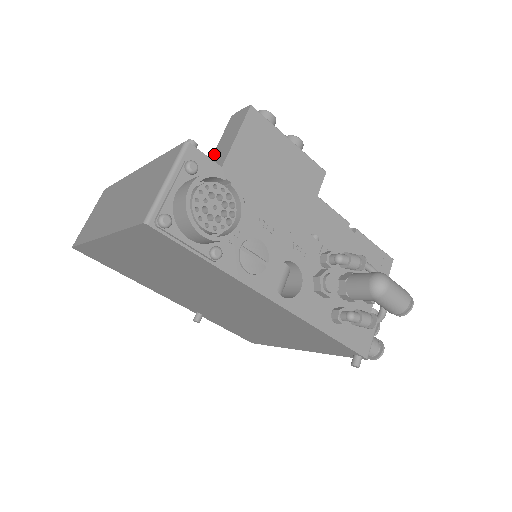
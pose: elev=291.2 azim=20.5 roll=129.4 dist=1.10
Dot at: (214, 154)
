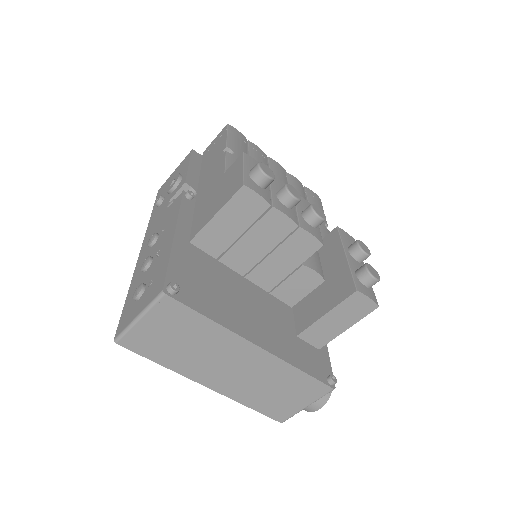
Dot at: (322, 321)
